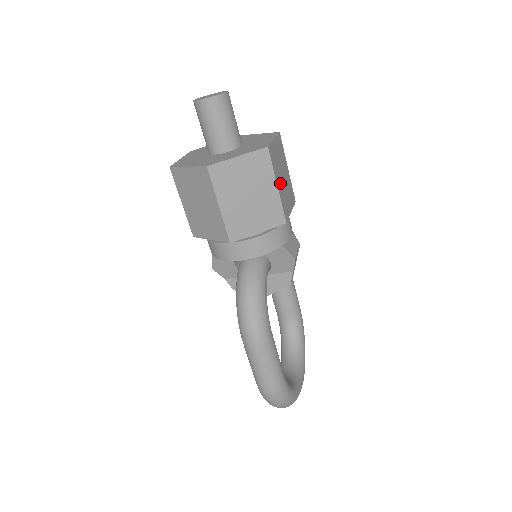
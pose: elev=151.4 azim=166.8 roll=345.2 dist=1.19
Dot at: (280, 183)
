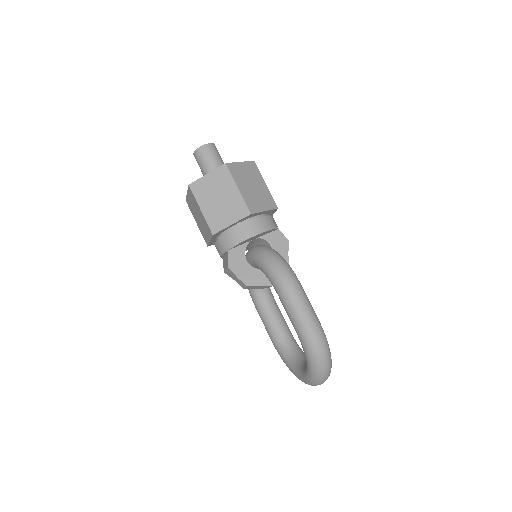
Dot at: occluded
